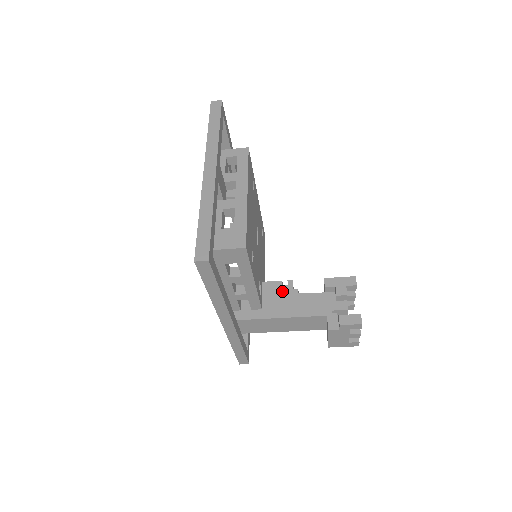
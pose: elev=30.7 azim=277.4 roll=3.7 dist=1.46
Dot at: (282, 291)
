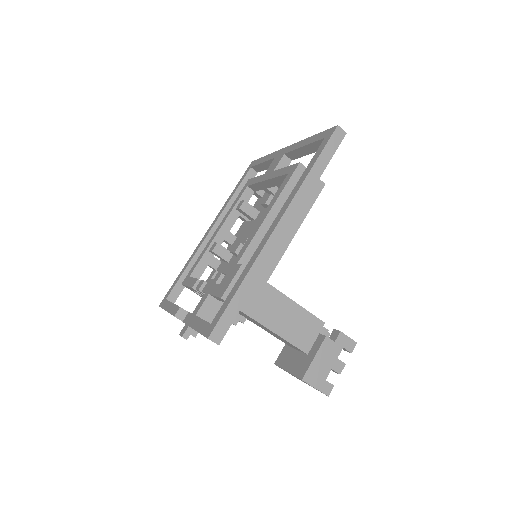
Dot at: occluded
